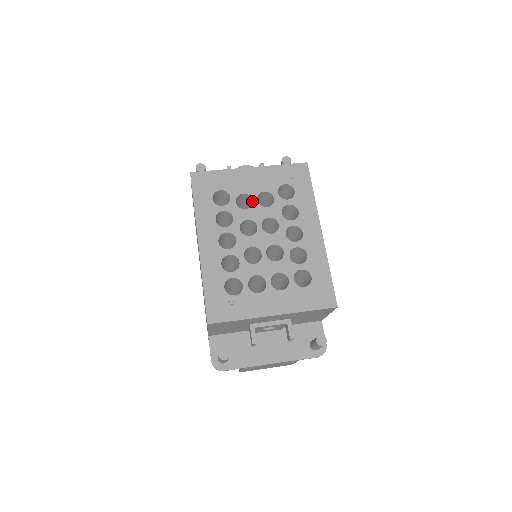
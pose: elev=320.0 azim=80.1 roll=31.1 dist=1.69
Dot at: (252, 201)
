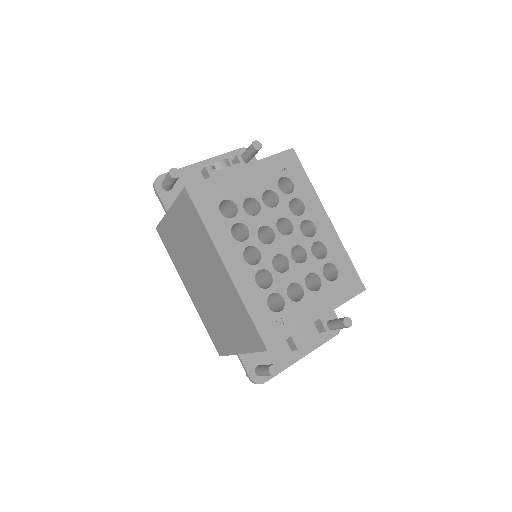
Dot at: (257, 204)
